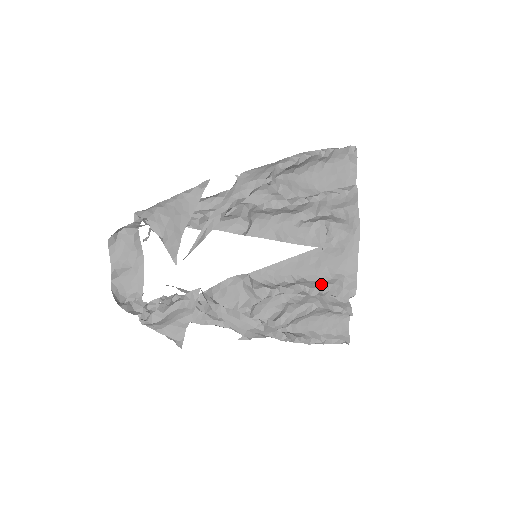
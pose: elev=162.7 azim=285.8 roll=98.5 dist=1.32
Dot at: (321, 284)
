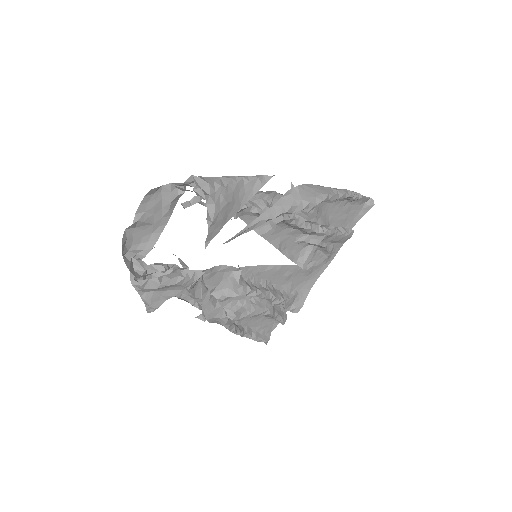
Dot at: (283, 296)
